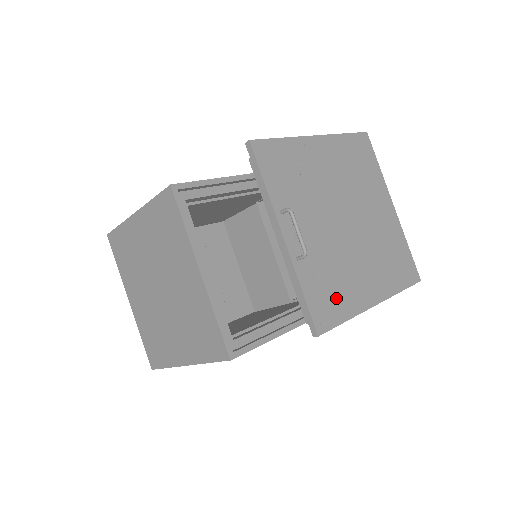
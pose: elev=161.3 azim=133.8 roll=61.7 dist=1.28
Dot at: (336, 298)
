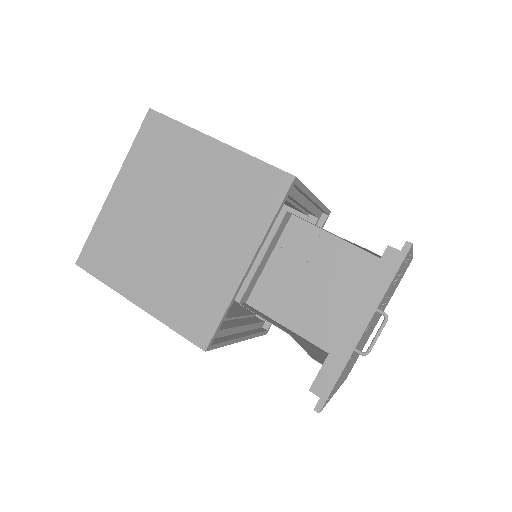
Dot at: (337, 384)
